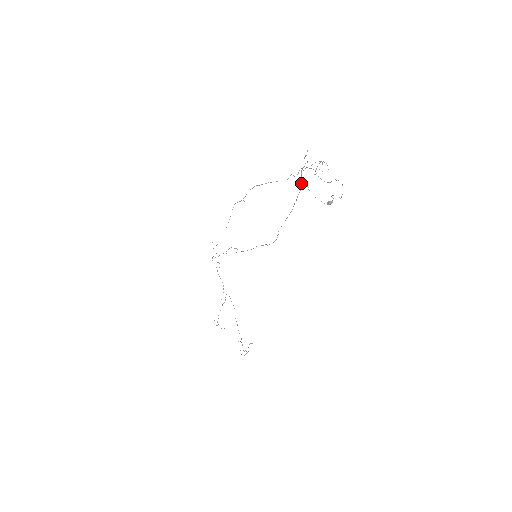
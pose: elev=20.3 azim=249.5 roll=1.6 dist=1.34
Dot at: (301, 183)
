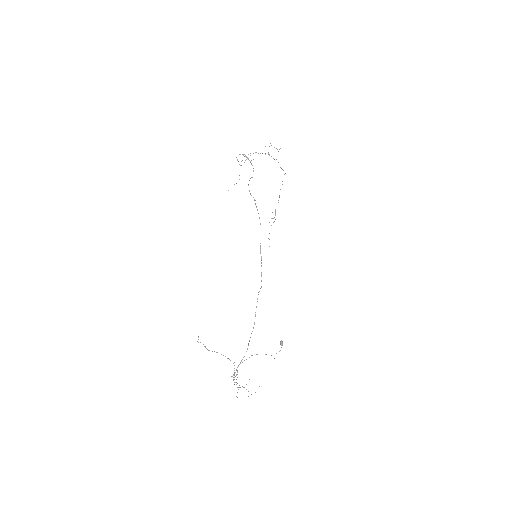
Dot at: occluded
